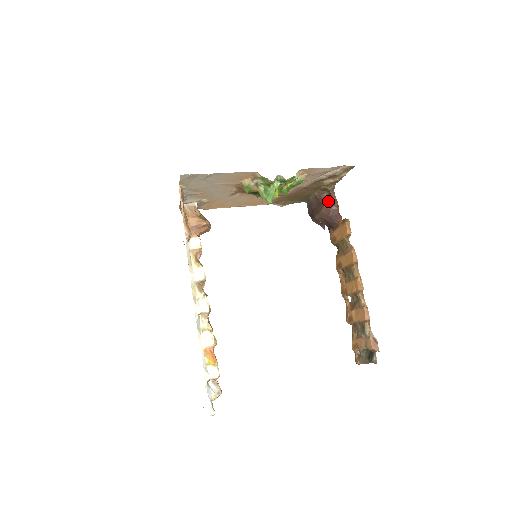
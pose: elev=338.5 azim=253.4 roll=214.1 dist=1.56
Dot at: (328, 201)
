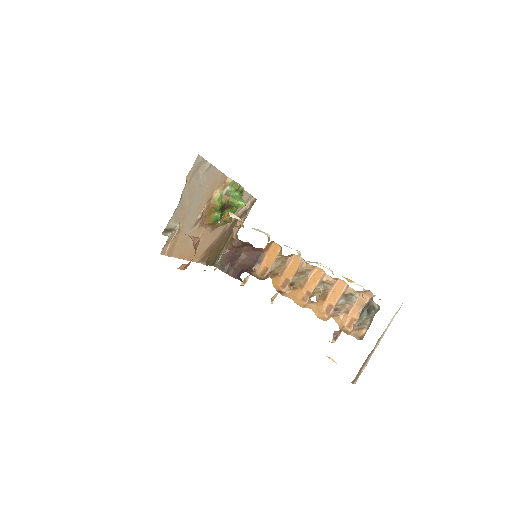
Dot at: (241, 246)
